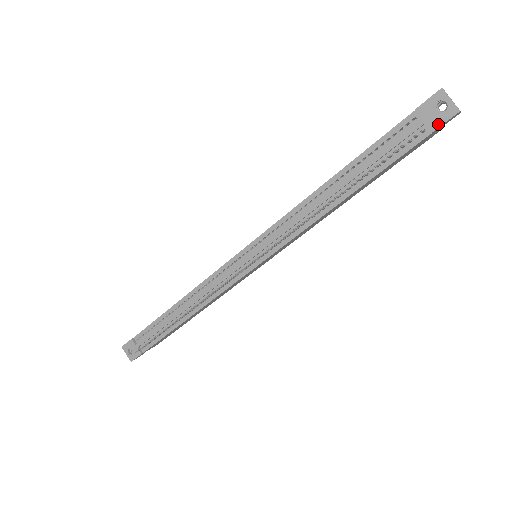
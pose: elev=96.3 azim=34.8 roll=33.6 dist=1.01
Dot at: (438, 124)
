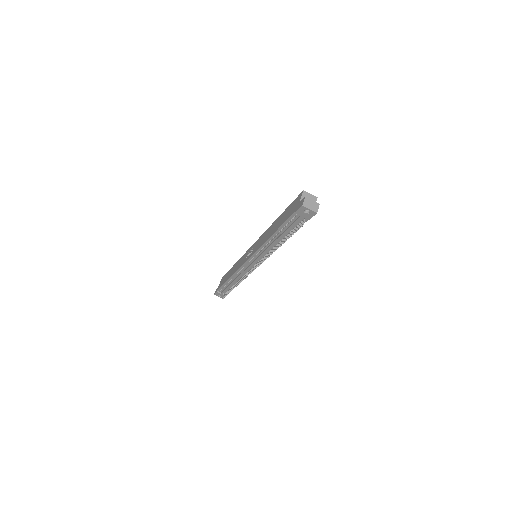
Dot at: (310, 218)
